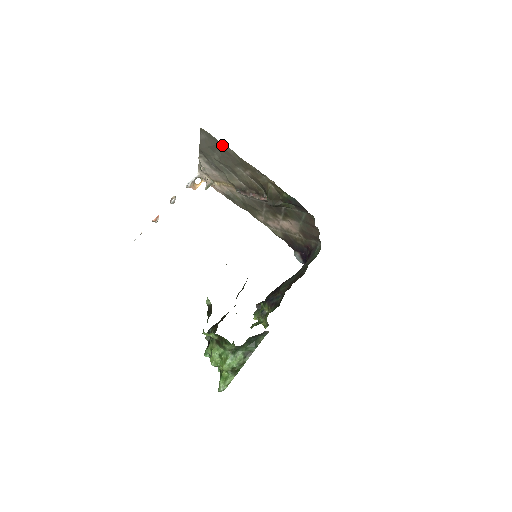
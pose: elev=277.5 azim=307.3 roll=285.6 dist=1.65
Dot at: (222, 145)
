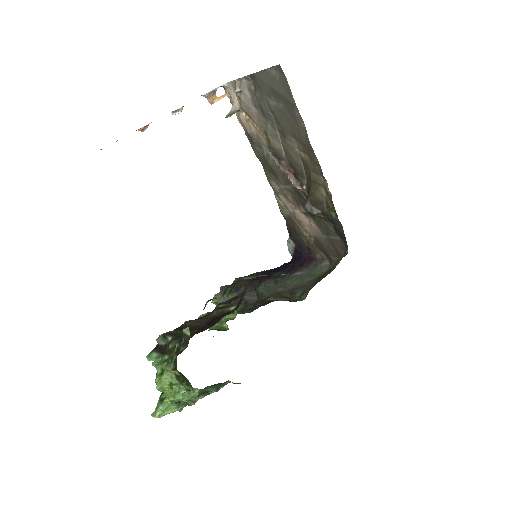
Dot at: (295, 107)
